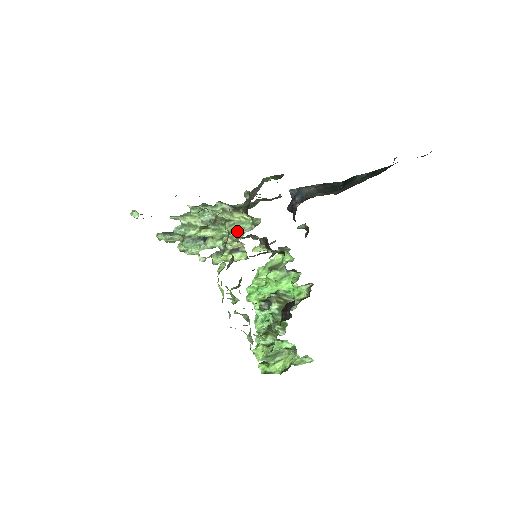
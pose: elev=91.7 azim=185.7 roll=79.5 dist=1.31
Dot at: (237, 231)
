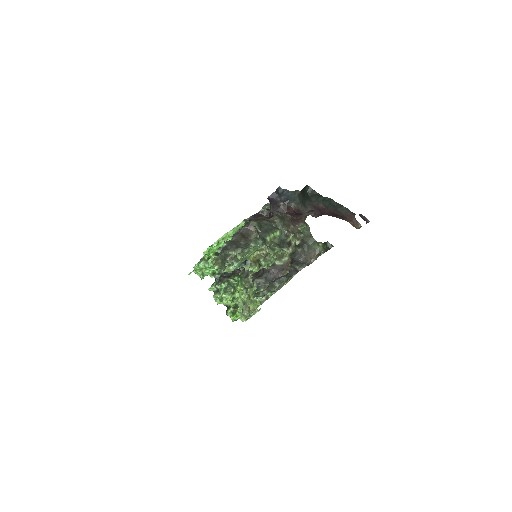
Dot at: occluded
